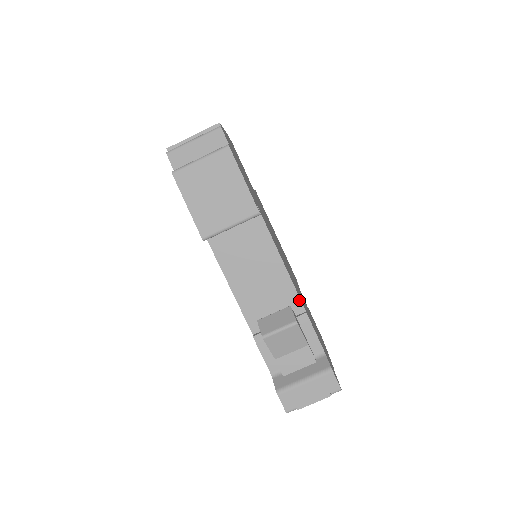
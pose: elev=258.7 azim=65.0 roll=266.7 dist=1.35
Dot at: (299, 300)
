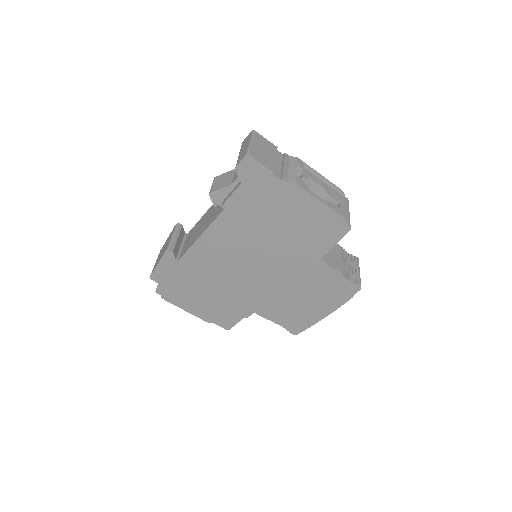
Dot at: occluded
